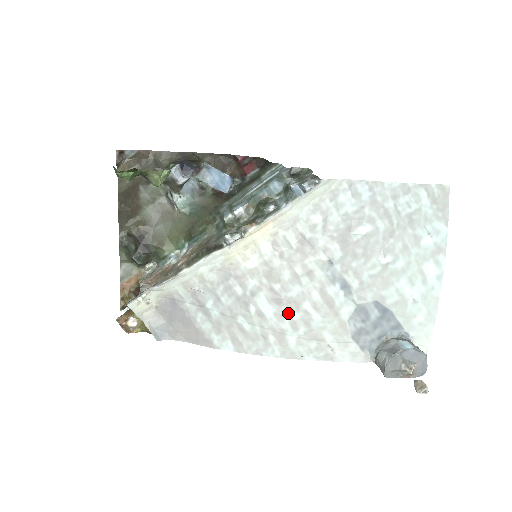
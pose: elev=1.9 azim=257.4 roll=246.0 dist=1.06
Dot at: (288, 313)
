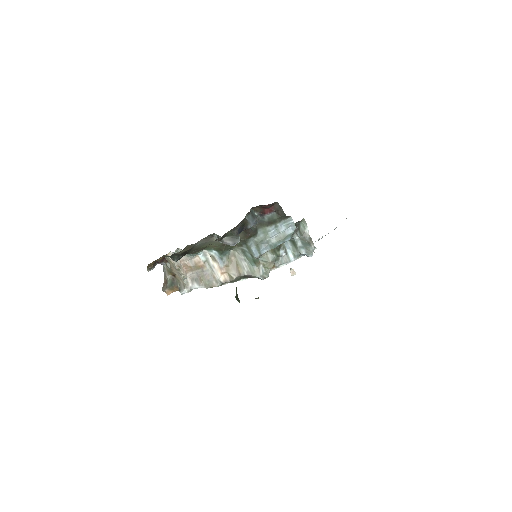
Dot at: occluded
